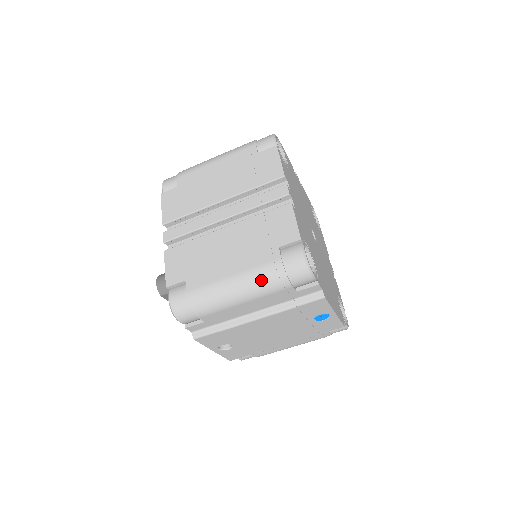
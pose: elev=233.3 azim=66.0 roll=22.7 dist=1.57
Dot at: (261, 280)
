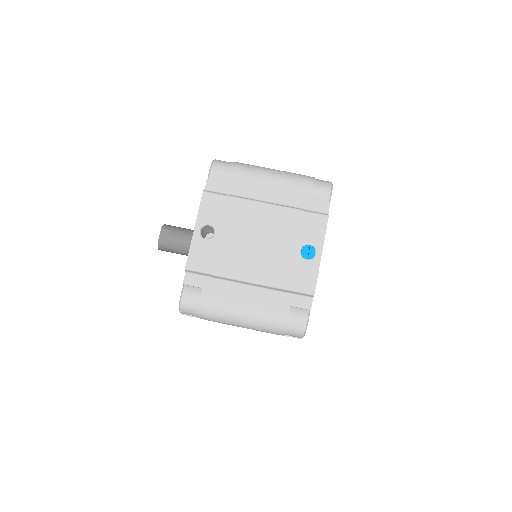
Dot at: (294, 174)
